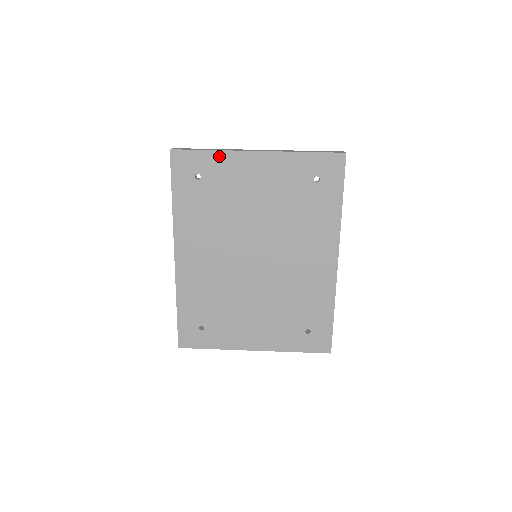
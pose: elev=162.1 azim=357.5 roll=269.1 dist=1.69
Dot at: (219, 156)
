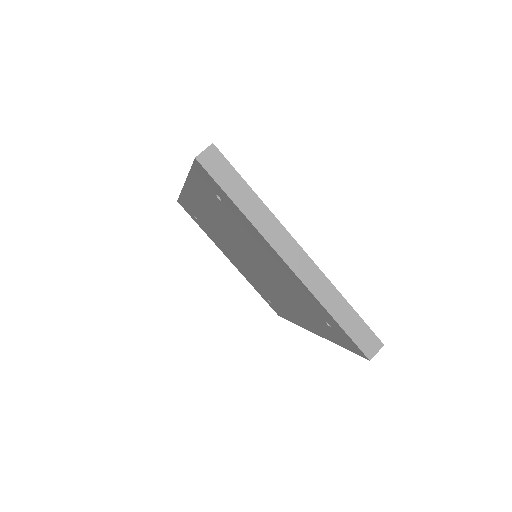
Dot at: (246, 219)
